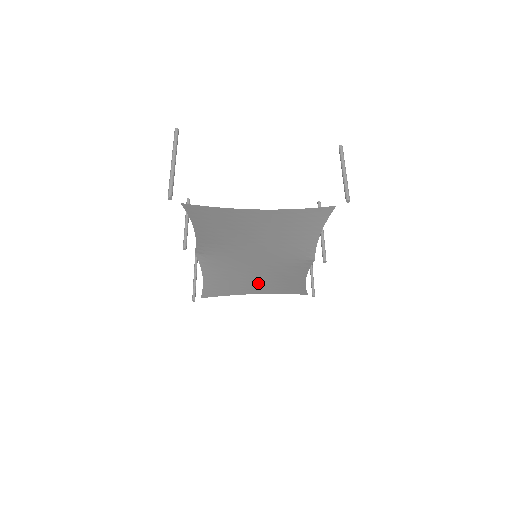
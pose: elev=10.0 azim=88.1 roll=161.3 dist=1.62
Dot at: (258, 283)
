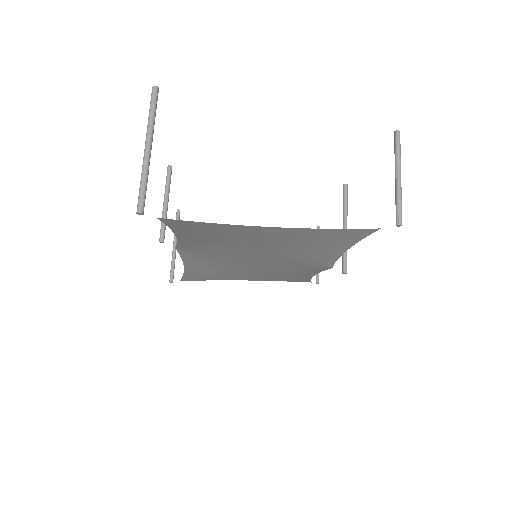
Dot at: (253, 274)
